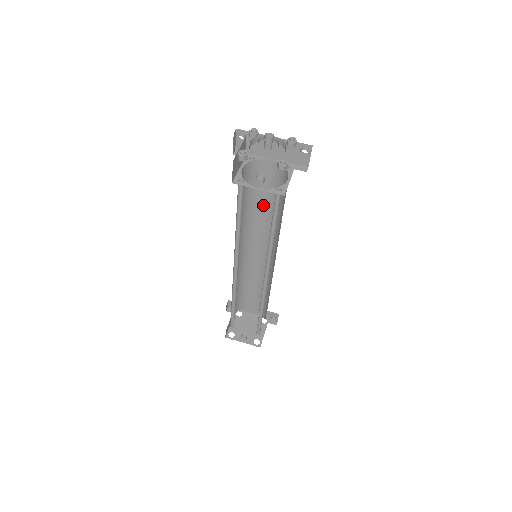
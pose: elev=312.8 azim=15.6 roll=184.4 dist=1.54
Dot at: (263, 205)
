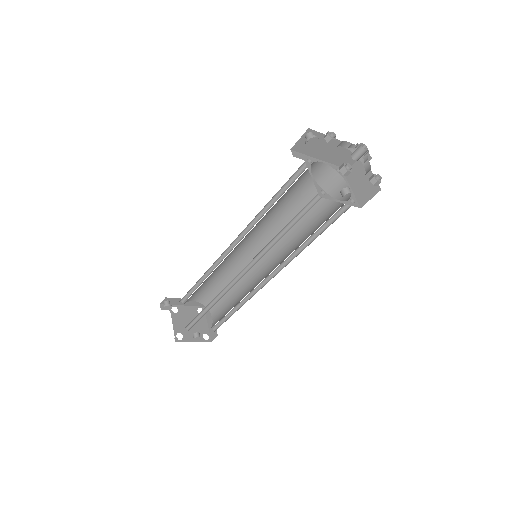
Dot at: (281, 204)
